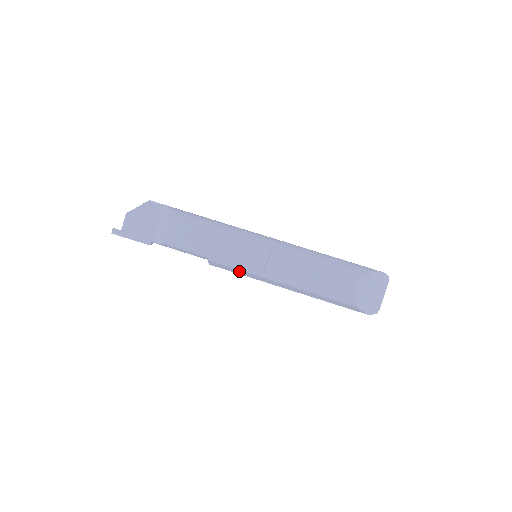
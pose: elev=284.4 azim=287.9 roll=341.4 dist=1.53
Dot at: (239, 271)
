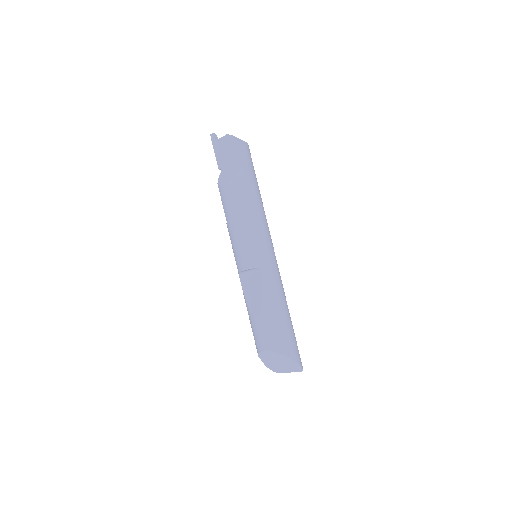
Dot at: occluded
